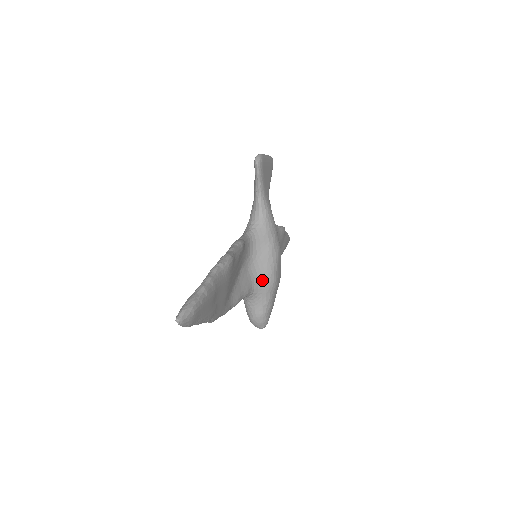
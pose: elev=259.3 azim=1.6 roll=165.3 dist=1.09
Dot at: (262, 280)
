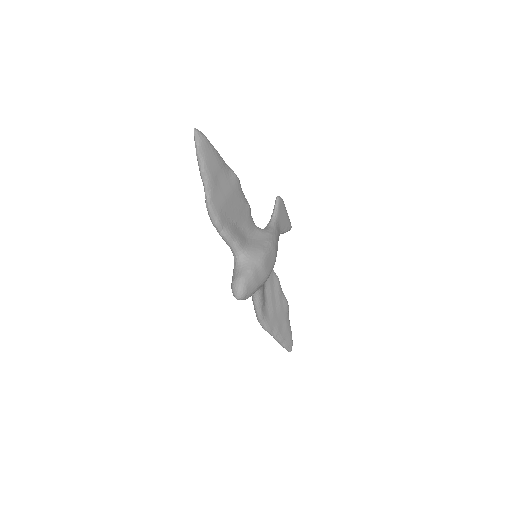
Dot at: (253, 251)
